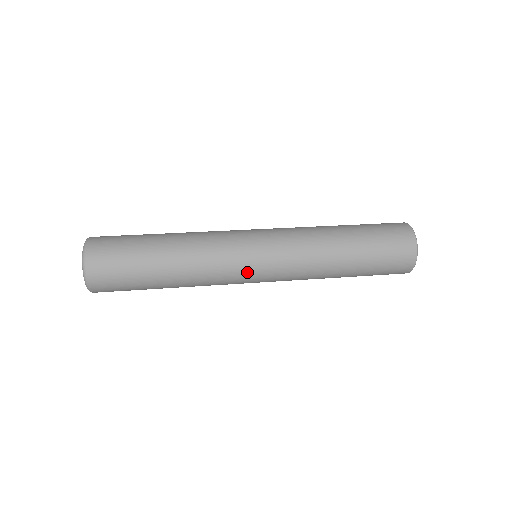
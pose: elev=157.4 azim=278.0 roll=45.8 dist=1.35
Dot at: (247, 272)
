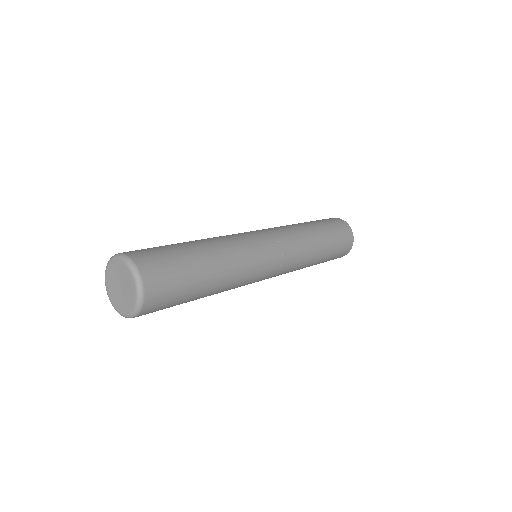
Dot at: (267, 268)
